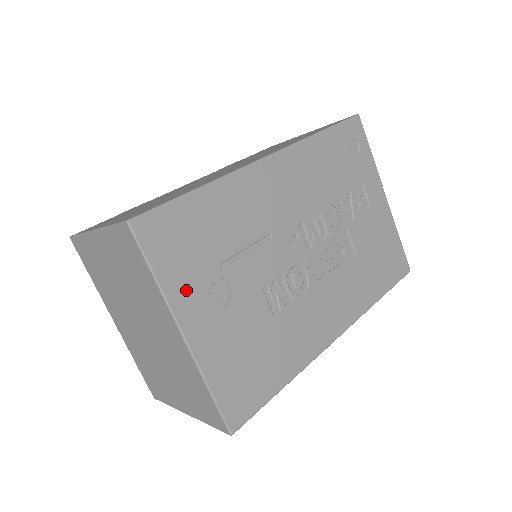
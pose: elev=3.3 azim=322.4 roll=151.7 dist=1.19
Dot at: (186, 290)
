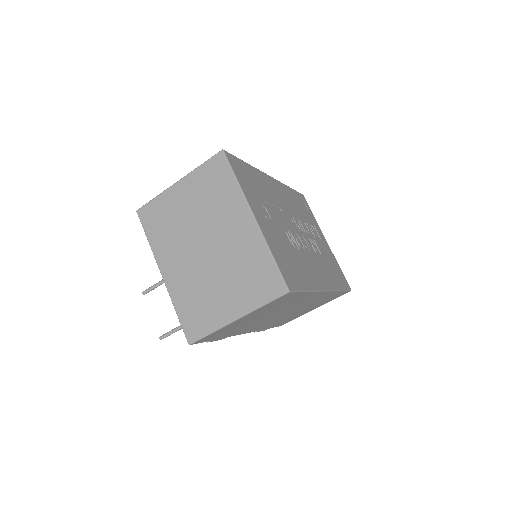
Dot at: (251, 198)
